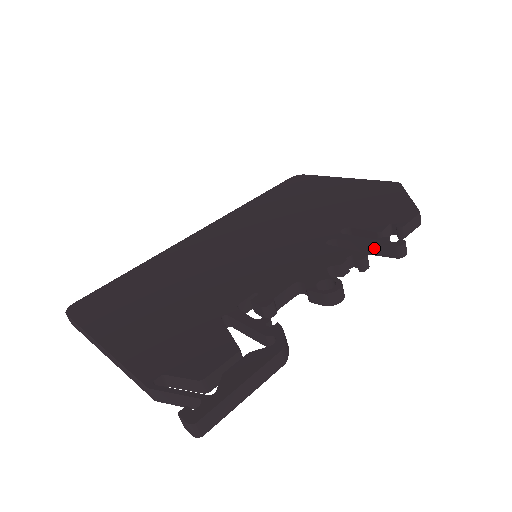
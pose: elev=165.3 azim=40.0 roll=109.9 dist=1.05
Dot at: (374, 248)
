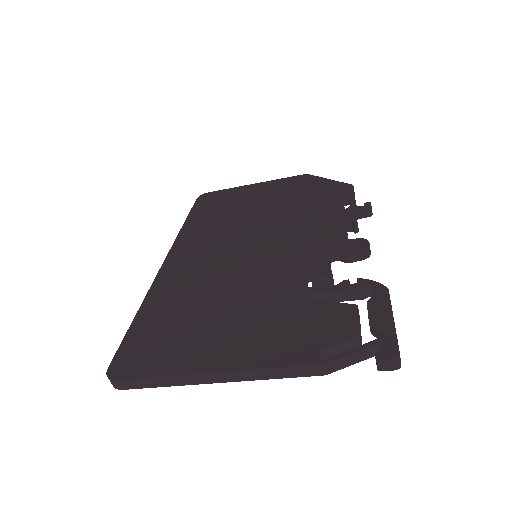
Dot at: (350, 215)
